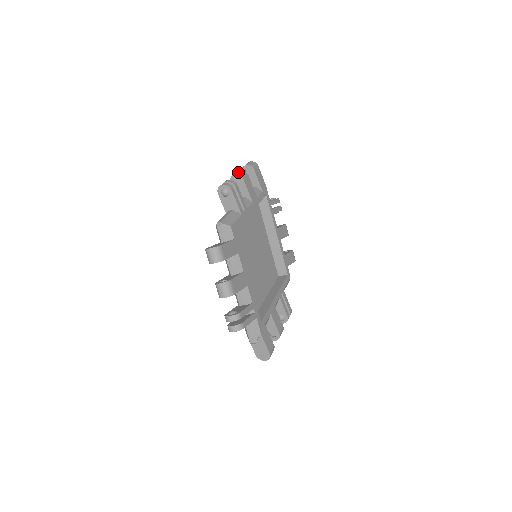
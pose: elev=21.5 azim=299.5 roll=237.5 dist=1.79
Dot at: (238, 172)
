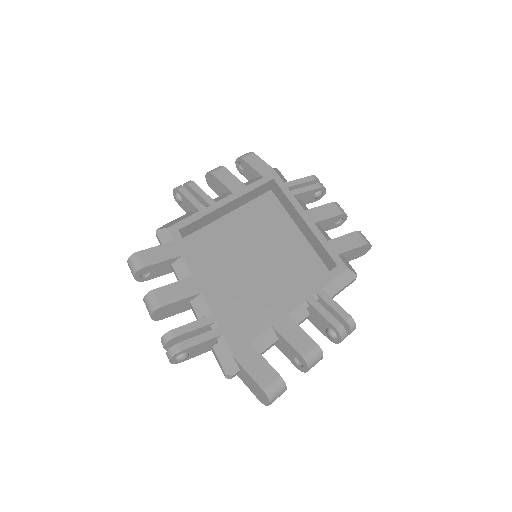
Dot at: occluded
